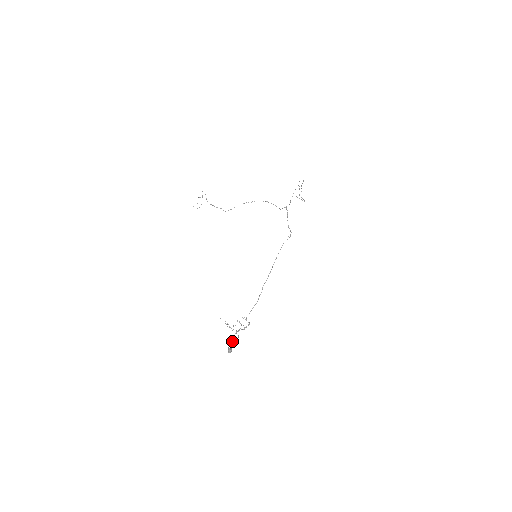
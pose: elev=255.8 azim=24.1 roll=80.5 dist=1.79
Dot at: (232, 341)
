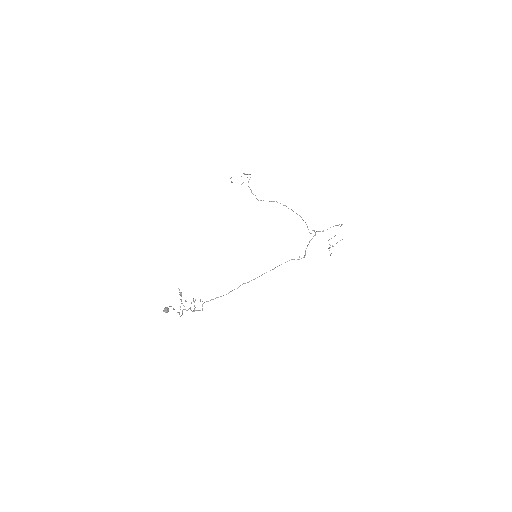
Dot at: (174, 309)
